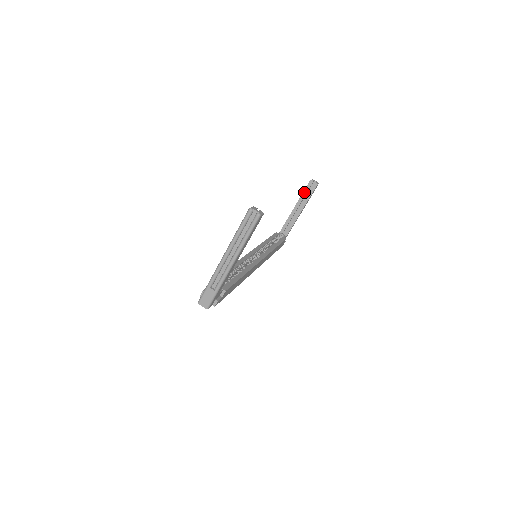
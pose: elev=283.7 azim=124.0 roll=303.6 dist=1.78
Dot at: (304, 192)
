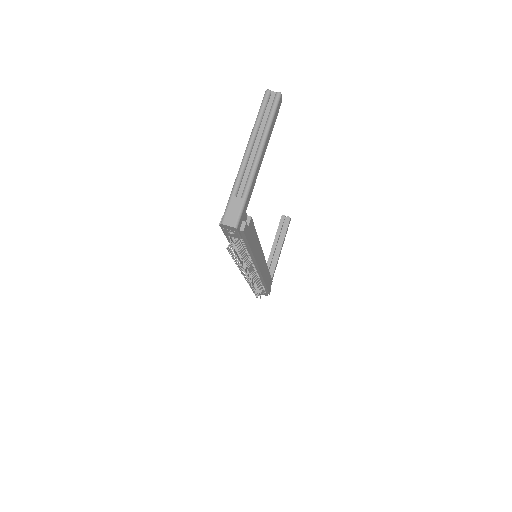
Dot at: (278, 229)
